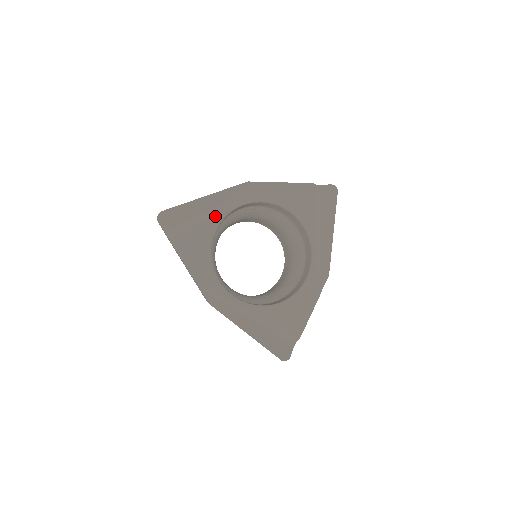
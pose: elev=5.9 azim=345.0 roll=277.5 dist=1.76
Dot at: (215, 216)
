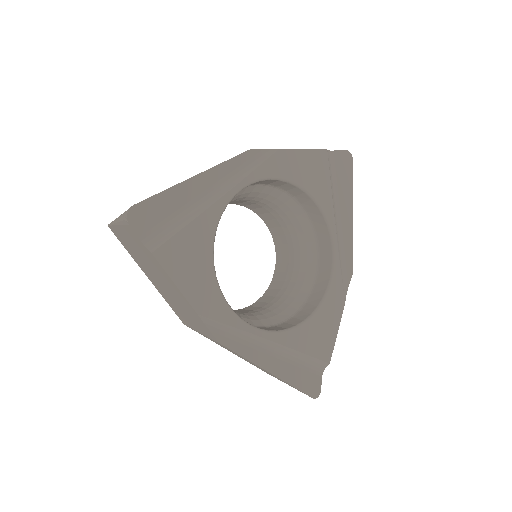
Dot at: (213, 206)
